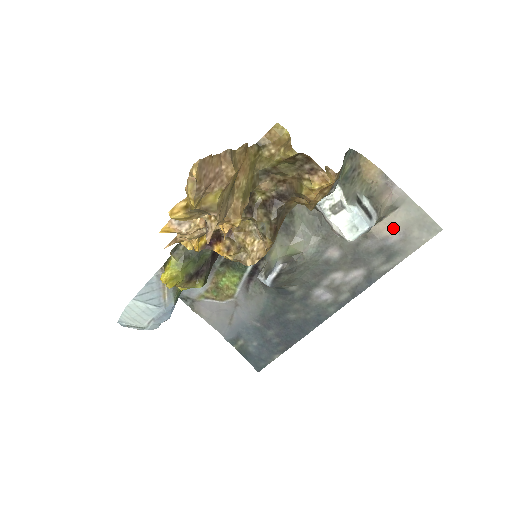
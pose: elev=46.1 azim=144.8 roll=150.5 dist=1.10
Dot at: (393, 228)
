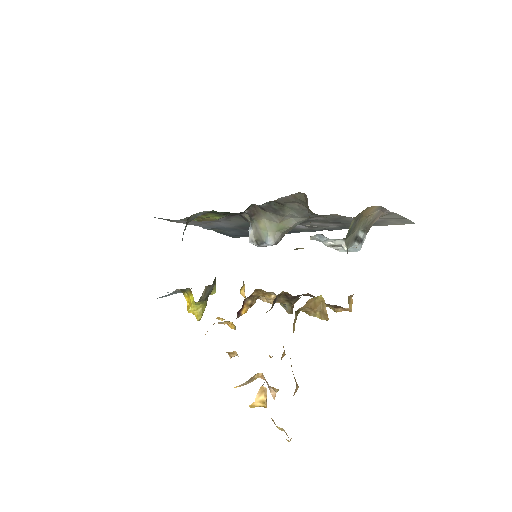
Dot at: occluded
